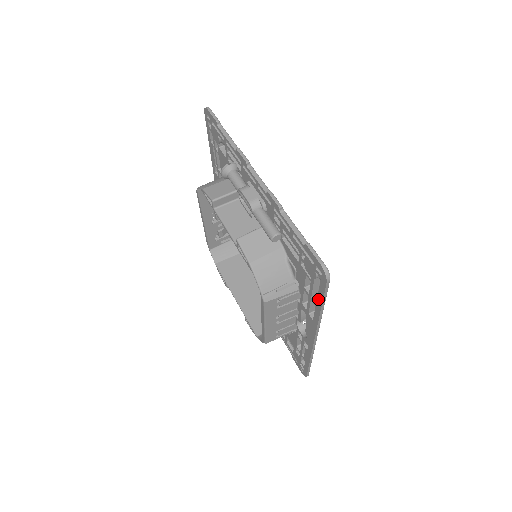
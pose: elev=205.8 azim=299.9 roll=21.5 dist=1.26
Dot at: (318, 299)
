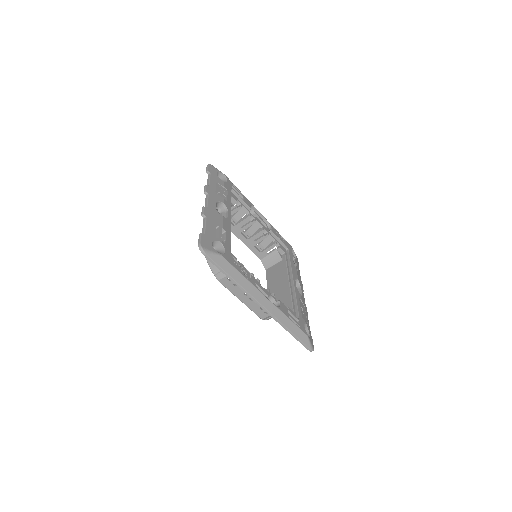
Dot at: (224, 271)
